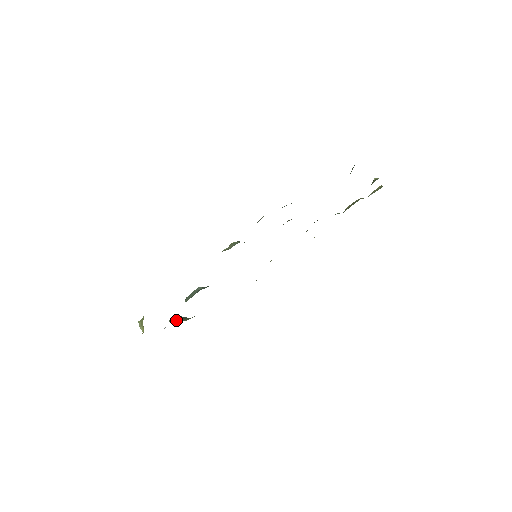
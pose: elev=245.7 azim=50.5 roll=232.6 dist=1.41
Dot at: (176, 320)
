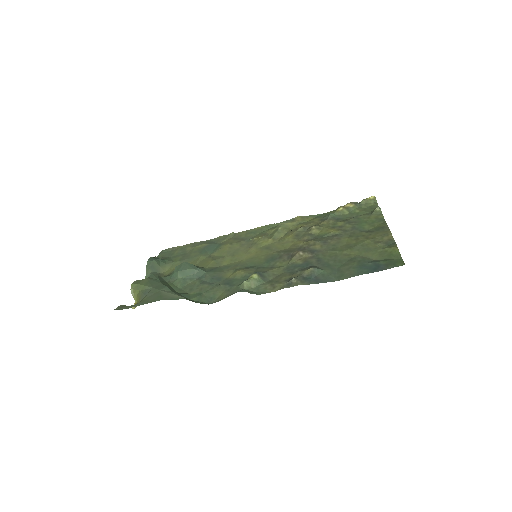
Dot at: (155, 269)
